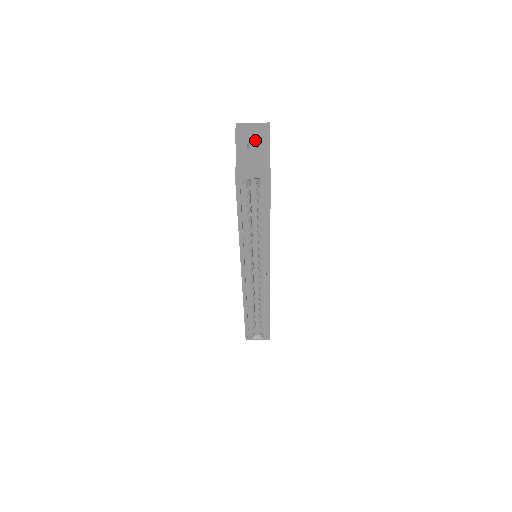
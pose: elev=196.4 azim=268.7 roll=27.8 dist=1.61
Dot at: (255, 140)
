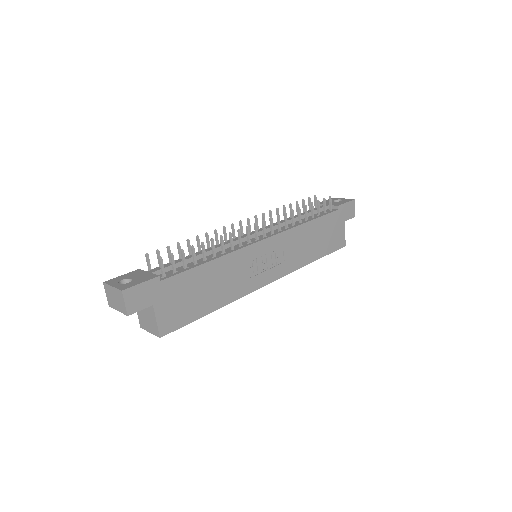
Dot at: occluded
